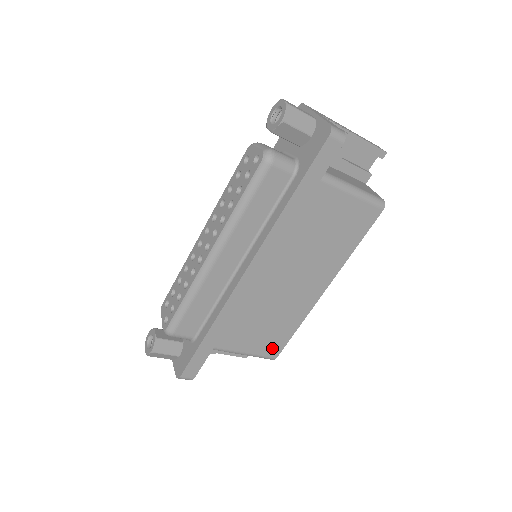
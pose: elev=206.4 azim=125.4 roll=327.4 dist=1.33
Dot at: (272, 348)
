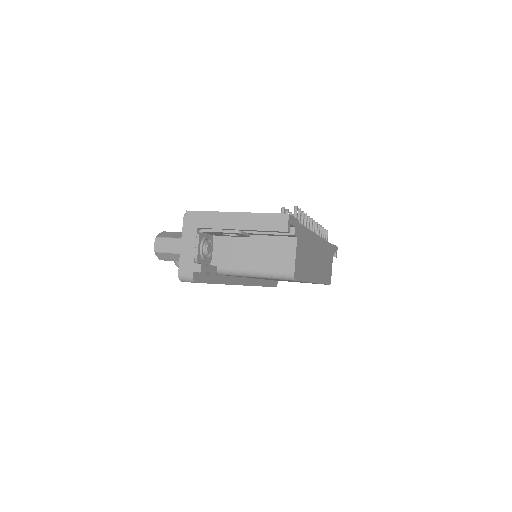
Dot at: occluded
